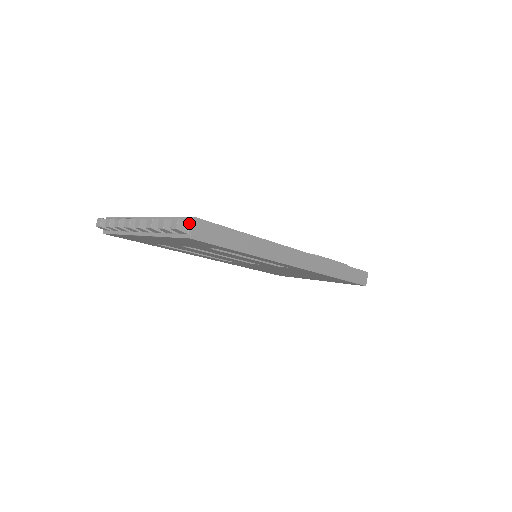
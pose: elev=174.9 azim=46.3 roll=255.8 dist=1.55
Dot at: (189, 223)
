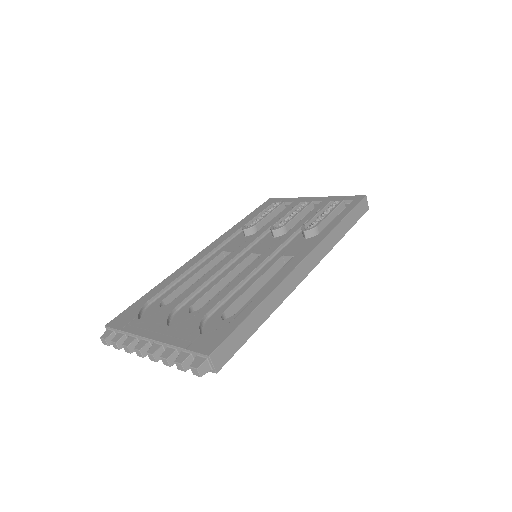
Dot at: (207, 361)
